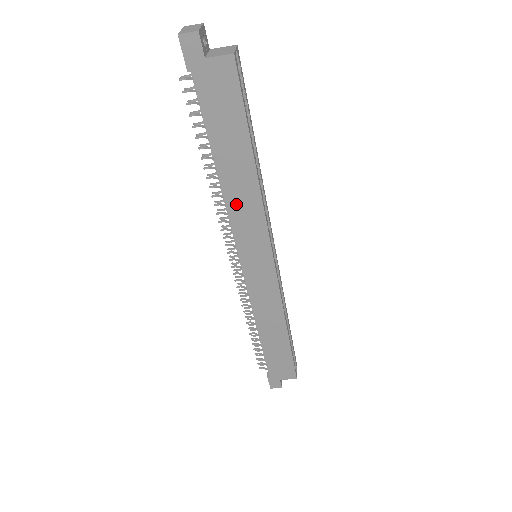
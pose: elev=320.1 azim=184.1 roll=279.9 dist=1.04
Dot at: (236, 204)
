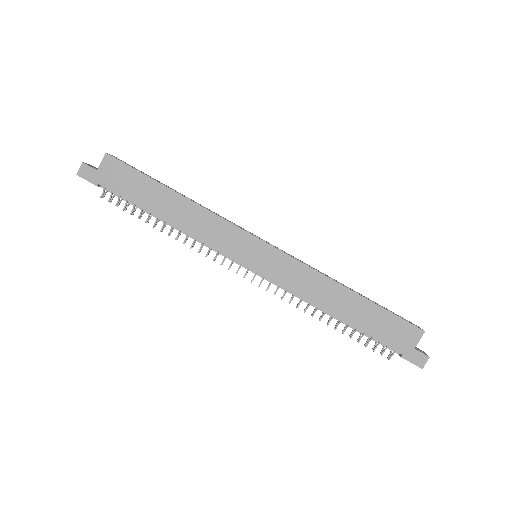
Dot at: (196, 229)
